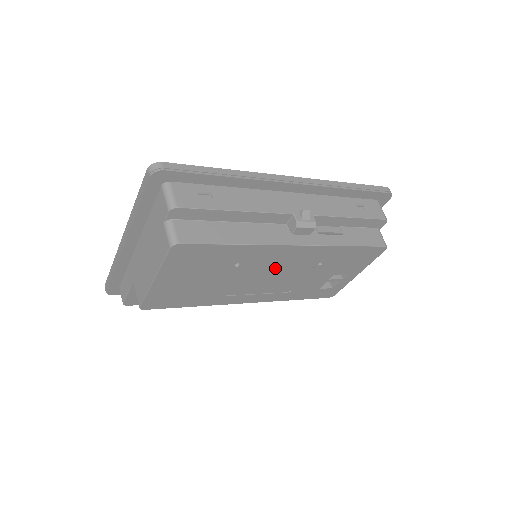
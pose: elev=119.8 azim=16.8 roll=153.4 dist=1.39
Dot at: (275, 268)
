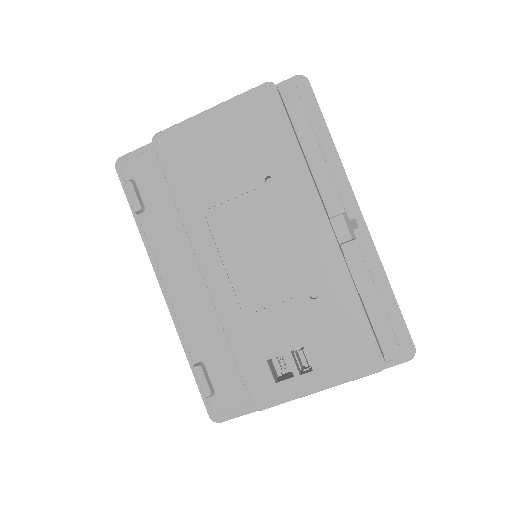
Dot at: (280, 239)
